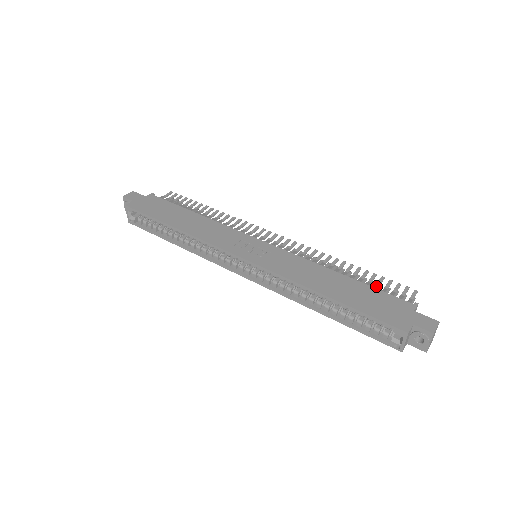
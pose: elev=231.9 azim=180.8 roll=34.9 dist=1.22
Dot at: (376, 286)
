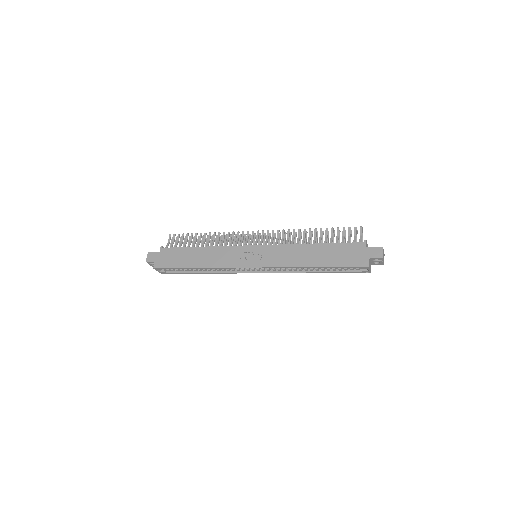
Dot at: (337, 238)
